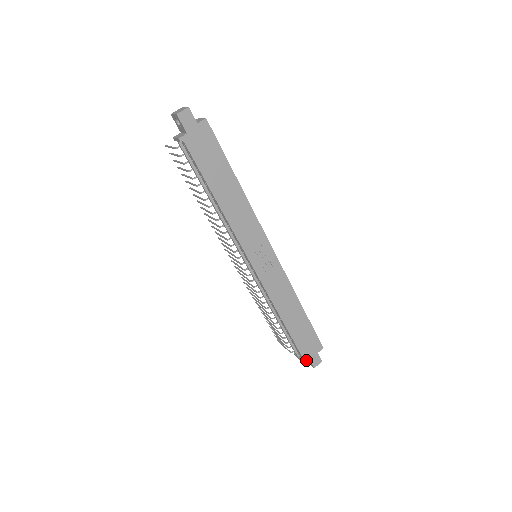
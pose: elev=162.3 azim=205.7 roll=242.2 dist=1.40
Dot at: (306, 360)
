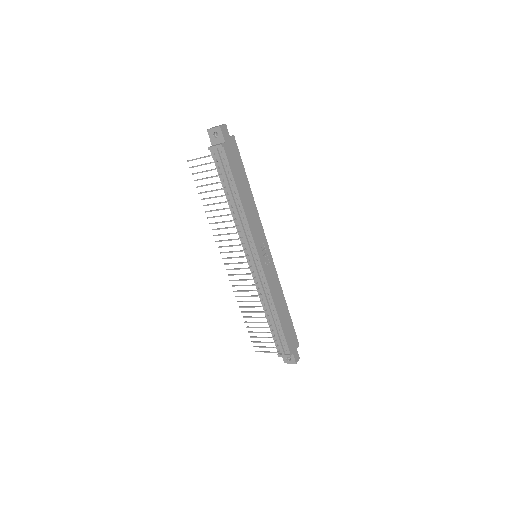
Dot at: (286, 361)
